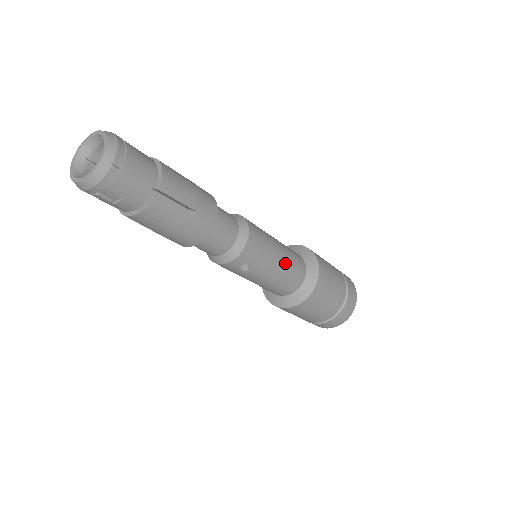
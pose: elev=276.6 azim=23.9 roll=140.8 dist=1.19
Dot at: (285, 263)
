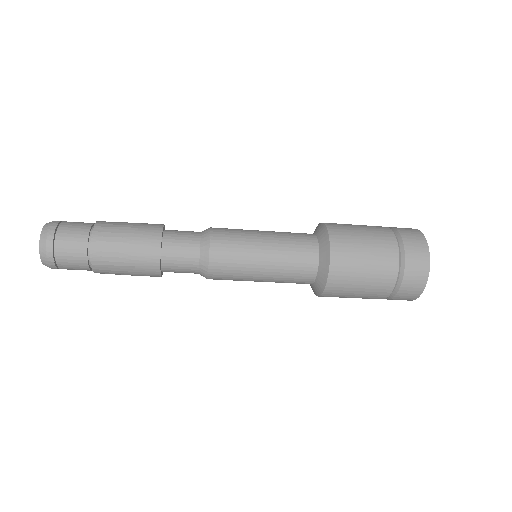
Dot at: (276, 271)
